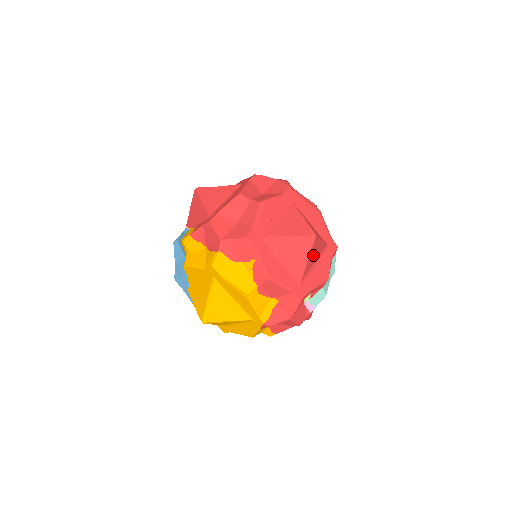
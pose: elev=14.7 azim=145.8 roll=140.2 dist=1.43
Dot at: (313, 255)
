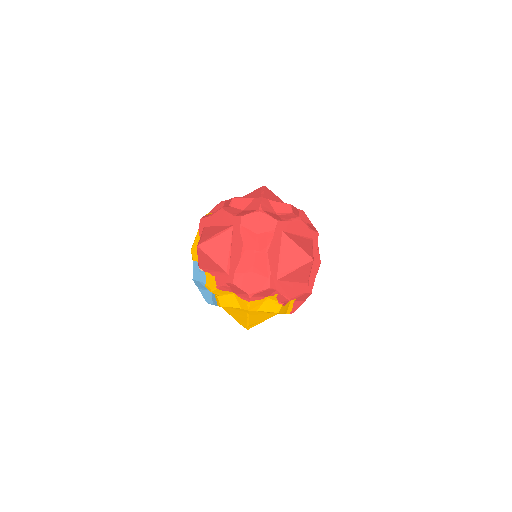
Dot at: occluded
